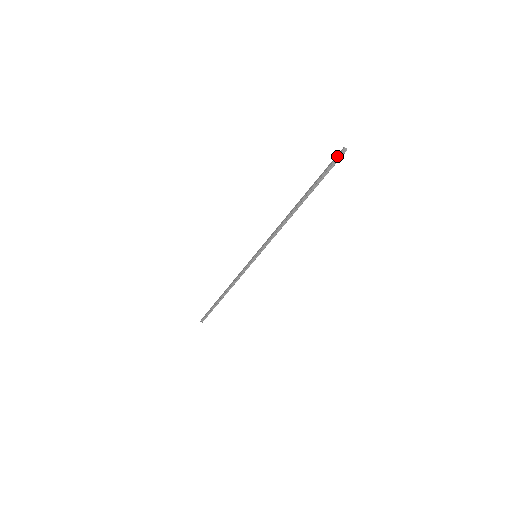
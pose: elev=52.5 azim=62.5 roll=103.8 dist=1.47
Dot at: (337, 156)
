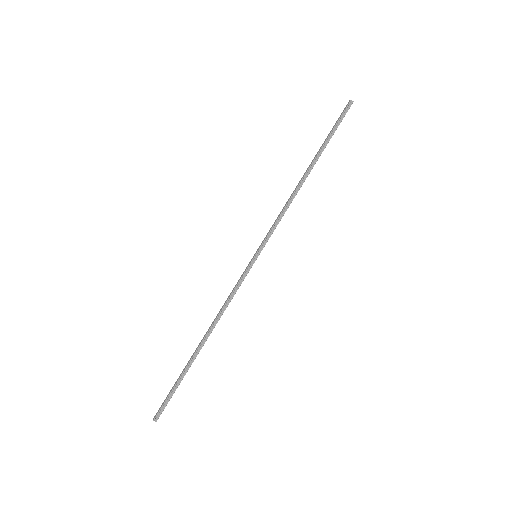
Dot at: (345, 108)
